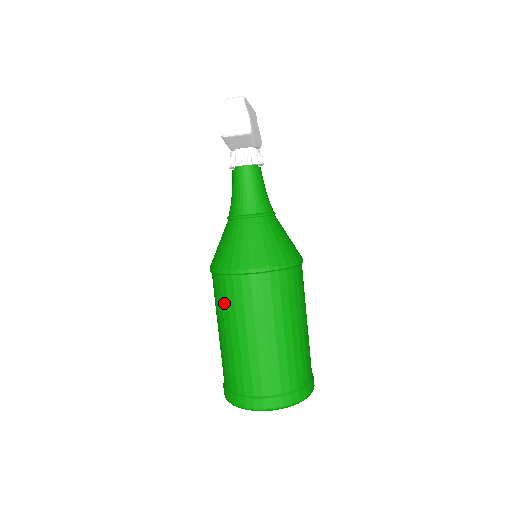
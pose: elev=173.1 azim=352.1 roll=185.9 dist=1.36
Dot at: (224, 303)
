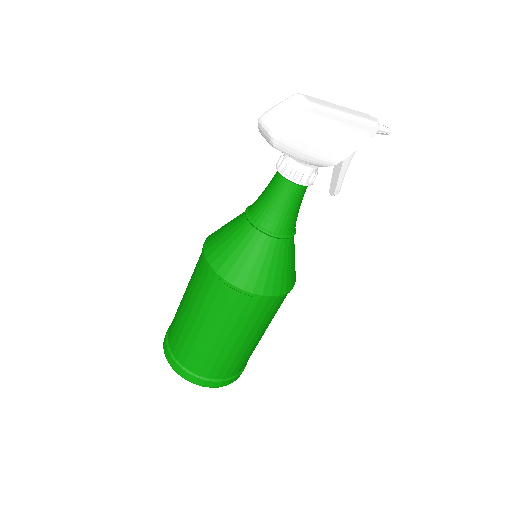
Dot at: occluded
